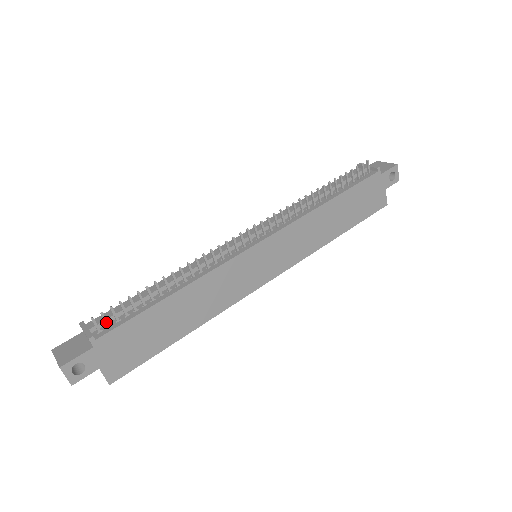
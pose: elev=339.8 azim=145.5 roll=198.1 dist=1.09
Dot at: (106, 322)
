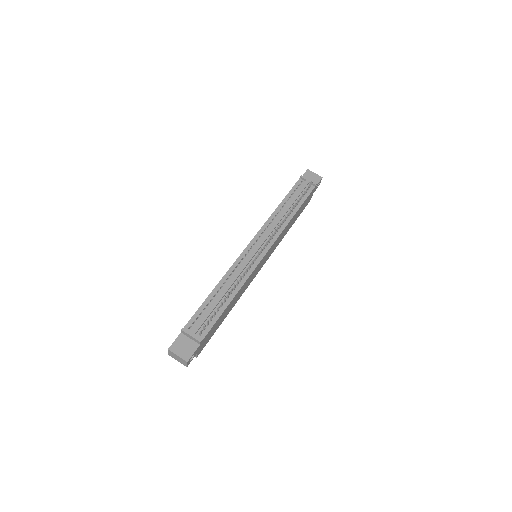
Dot at: (204, 329)
